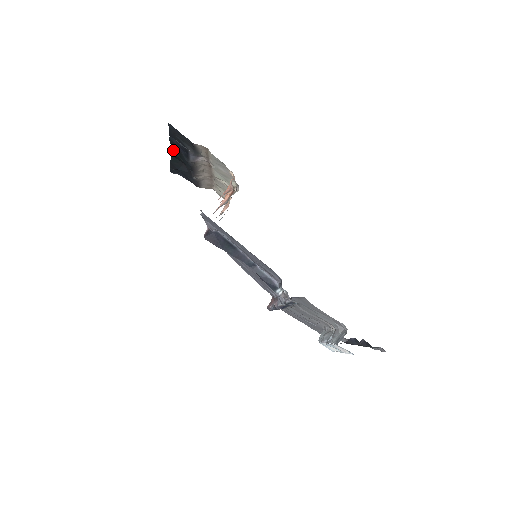
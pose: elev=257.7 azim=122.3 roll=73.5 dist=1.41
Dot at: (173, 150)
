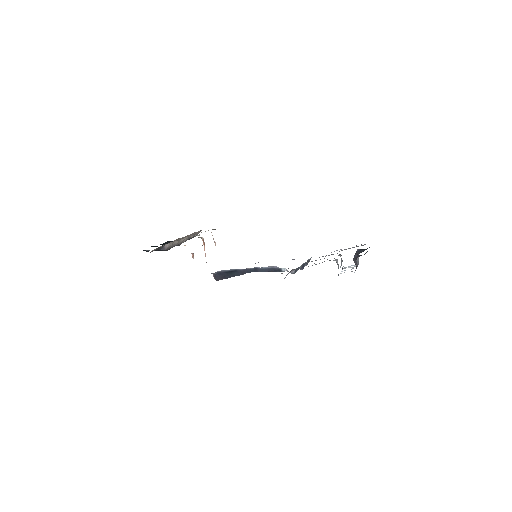
Dot at: (154, 246)
